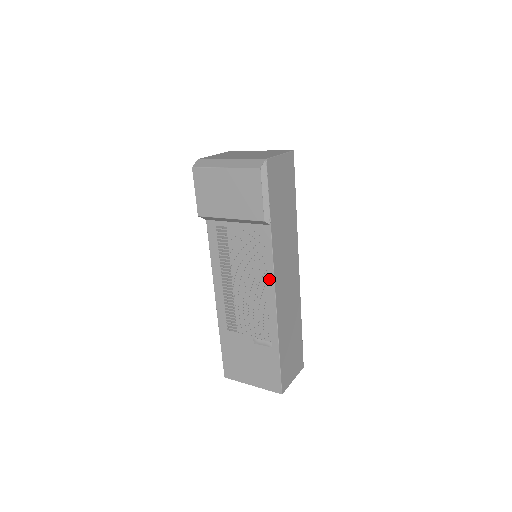
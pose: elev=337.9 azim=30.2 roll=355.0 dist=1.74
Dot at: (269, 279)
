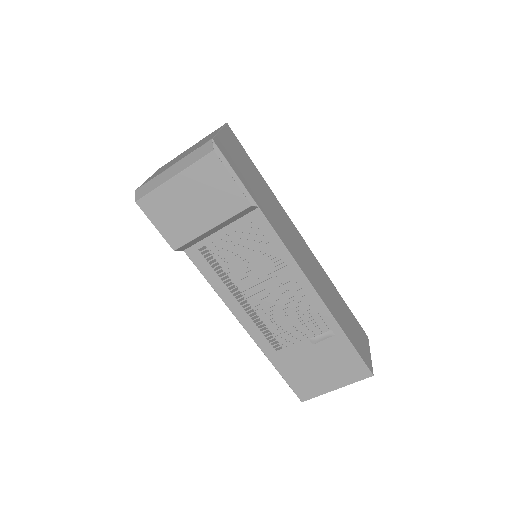
Dot at: (290, 266)
